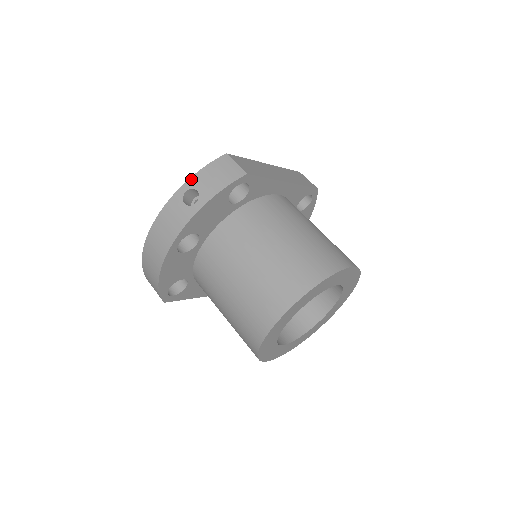
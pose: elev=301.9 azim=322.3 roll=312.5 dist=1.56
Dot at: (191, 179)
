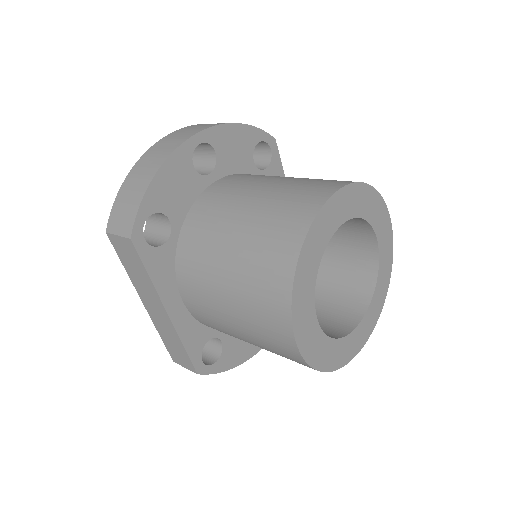
Dot at: occluded
